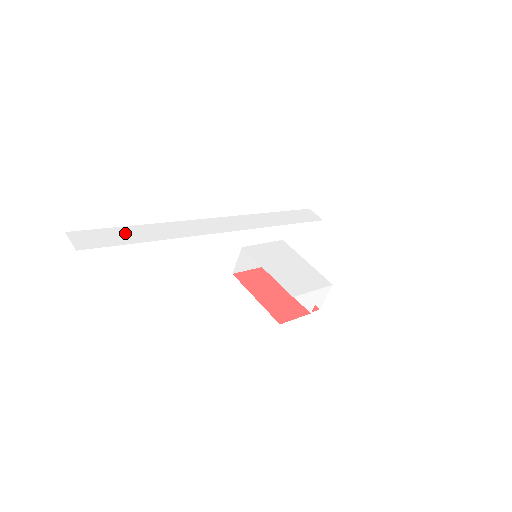
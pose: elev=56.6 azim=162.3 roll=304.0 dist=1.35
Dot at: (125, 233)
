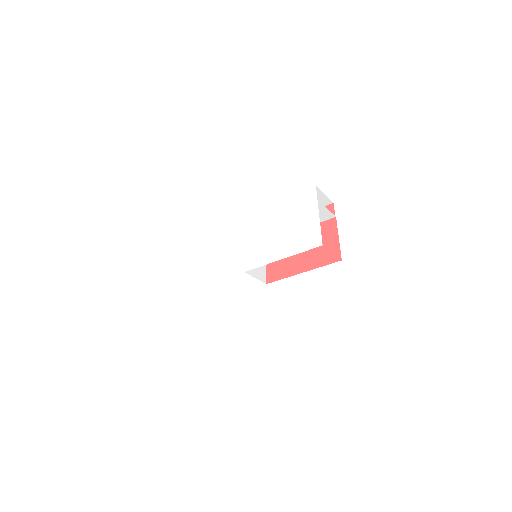
Dot at: (202, 399)
